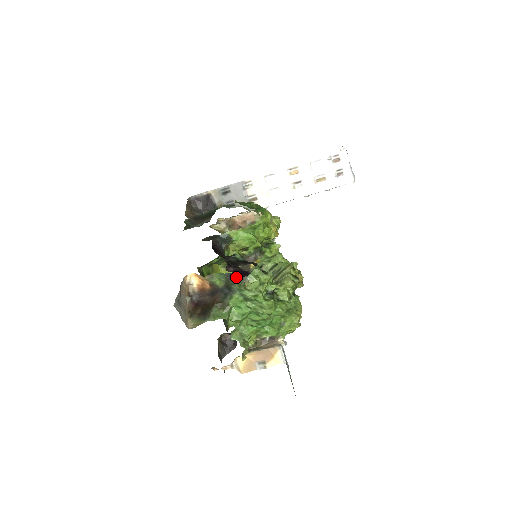
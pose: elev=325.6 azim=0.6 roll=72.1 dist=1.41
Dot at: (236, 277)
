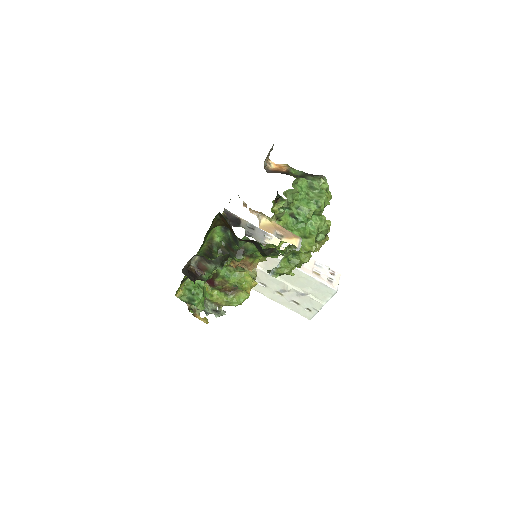
Dot at: (314, 175)
